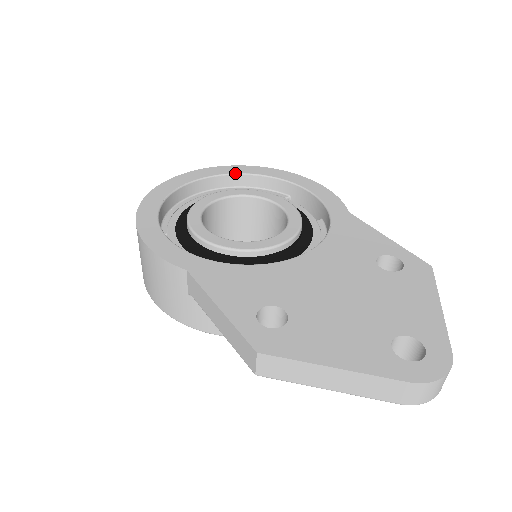
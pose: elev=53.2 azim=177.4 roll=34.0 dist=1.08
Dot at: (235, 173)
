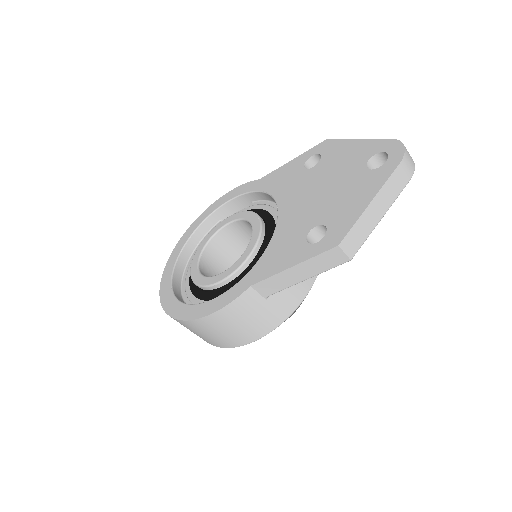
Dot at: (182, 249)
